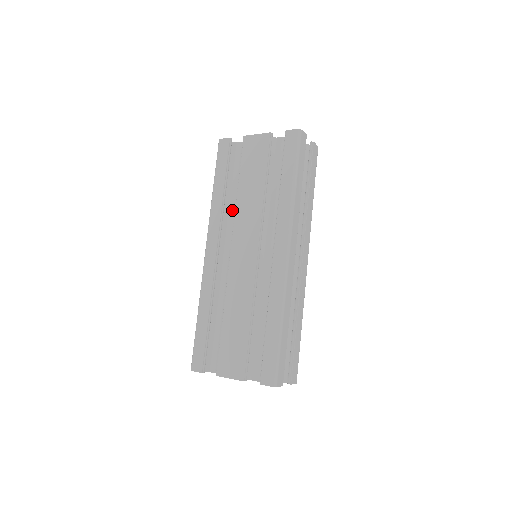
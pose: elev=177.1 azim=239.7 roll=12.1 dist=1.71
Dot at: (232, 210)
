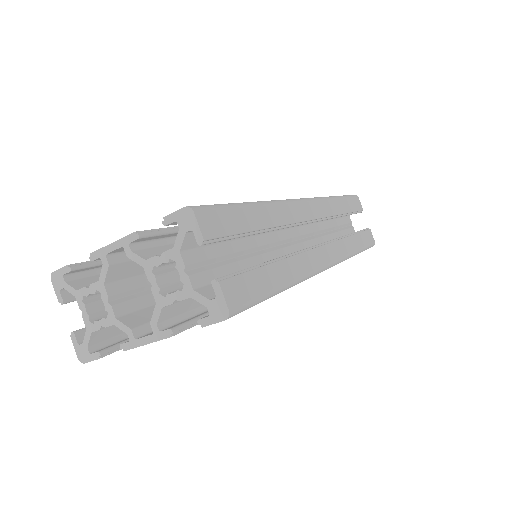
Dot at: occluded
